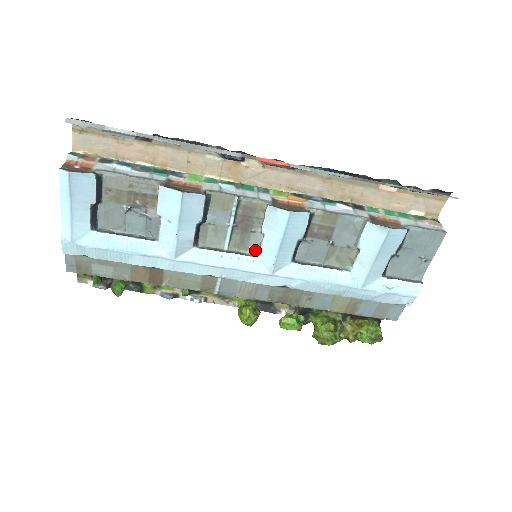
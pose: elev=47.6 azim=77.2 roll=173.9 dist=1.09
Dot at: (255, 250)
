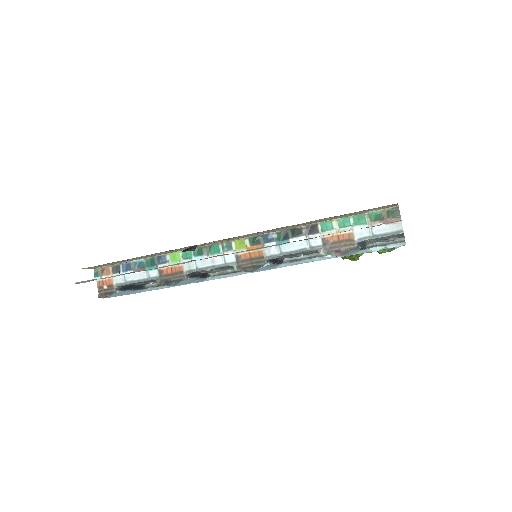
Dot at: occluded
